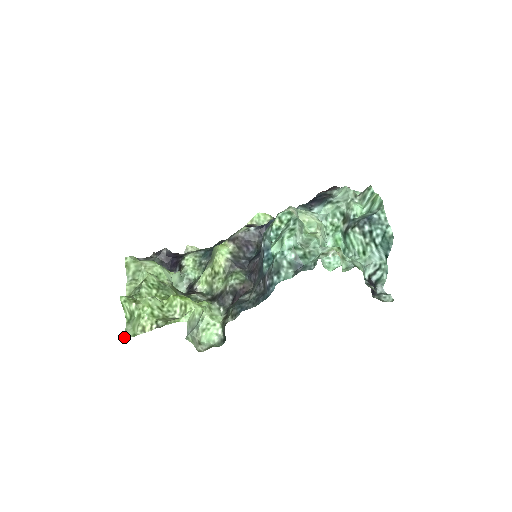
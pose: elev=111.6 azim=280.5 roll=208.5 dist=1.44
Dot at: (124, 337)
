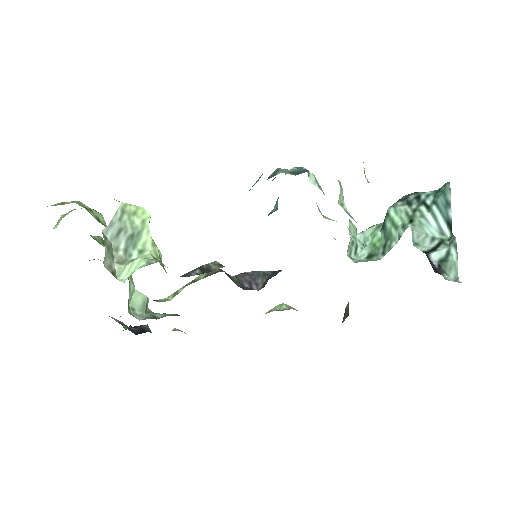
Dot at: occluded
